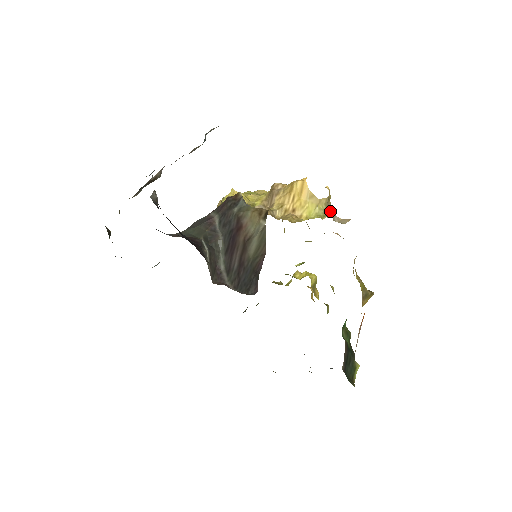
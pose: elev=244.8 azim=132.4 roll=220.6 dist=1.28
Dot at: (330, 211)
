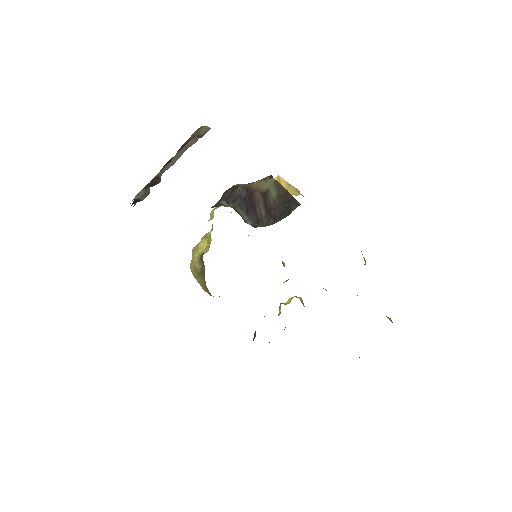
Dot at: occluded
